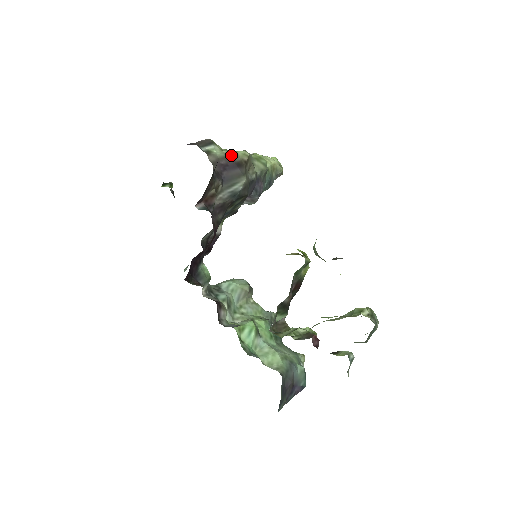
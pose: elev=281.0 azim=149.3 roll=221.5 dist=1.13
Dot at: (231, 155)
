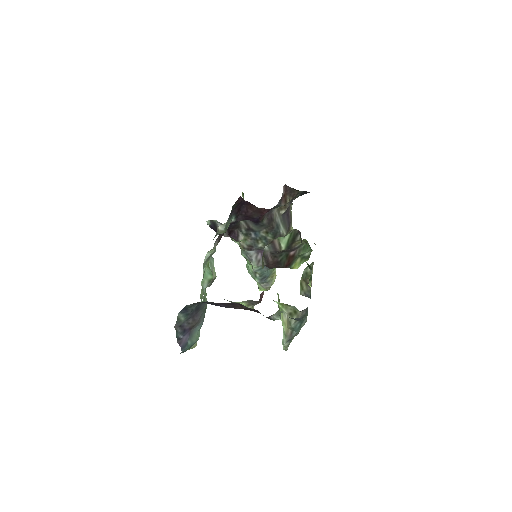
Dot at: occluded
